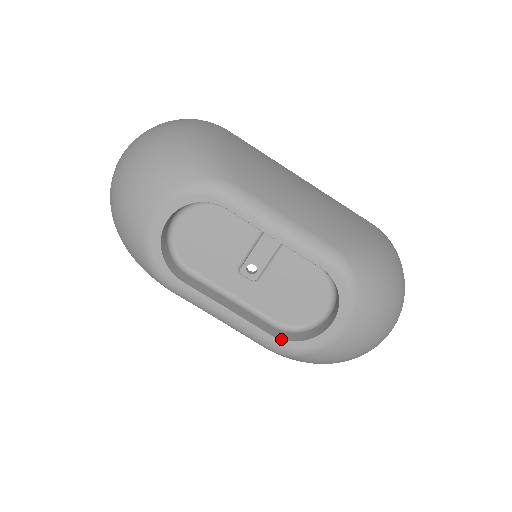
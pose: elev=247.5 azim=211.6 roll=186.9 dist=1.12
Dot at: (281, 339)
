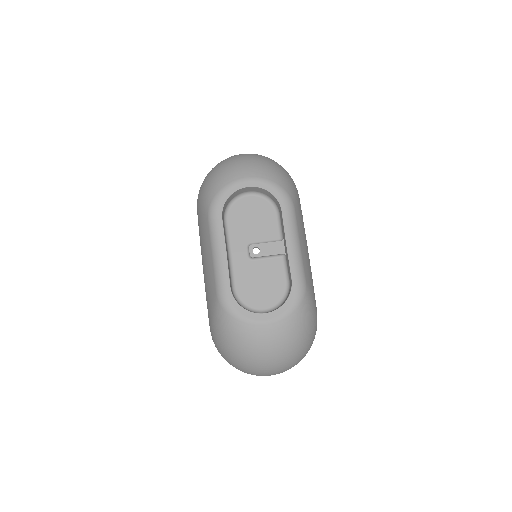
Dot at: occluded
